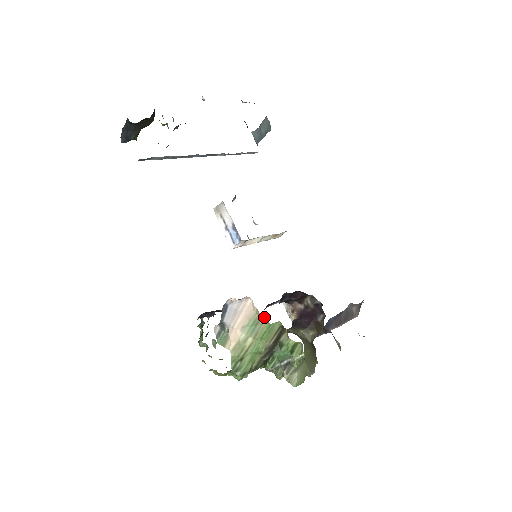
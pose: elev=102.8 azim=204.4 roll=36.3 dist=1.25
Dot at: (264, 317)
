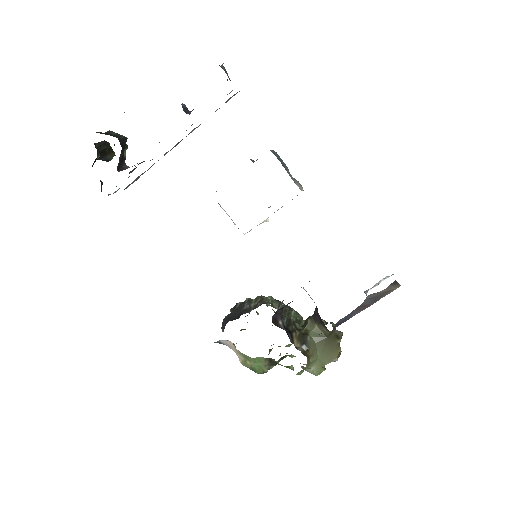
Dot at: (246, 355)
